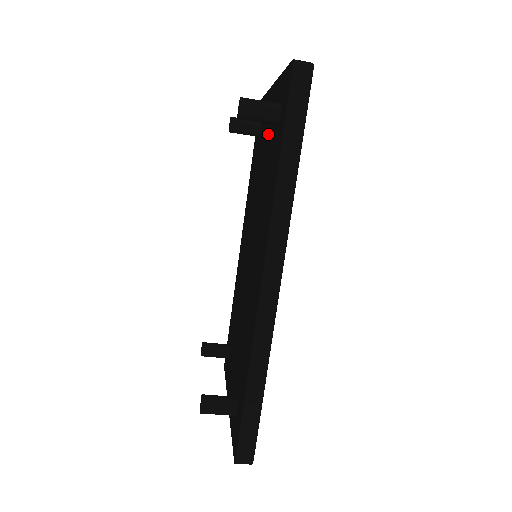
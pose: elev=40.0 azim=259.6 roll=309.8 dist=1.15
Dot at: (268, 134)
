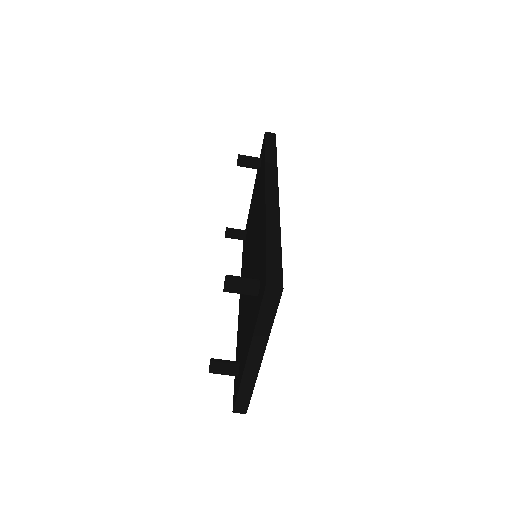
Dot at: (254, 196)
